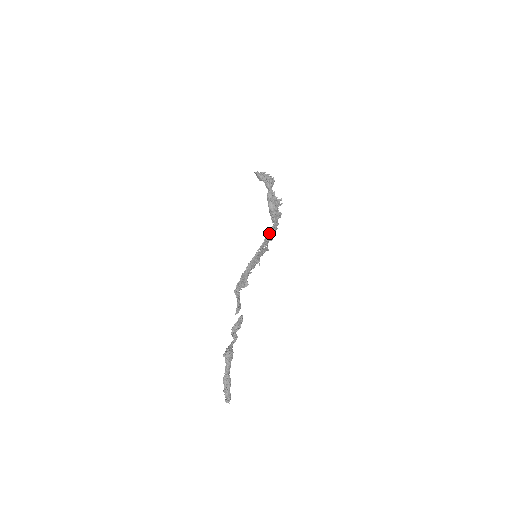
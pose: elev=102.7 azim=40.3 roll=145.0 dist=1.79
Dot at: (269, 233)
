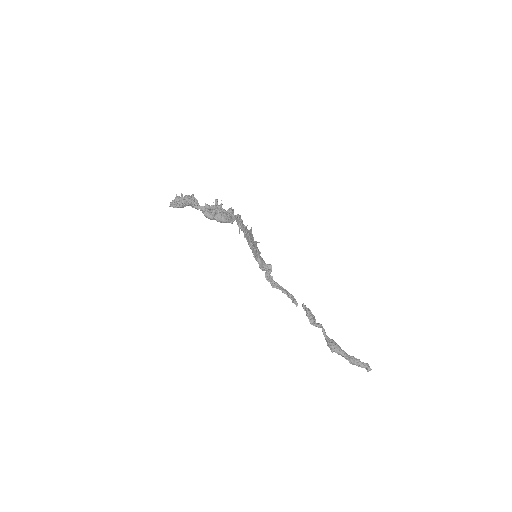
Dot at: (241, 230)
